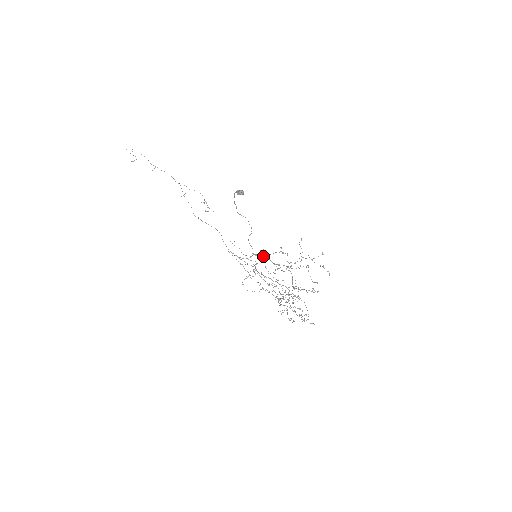
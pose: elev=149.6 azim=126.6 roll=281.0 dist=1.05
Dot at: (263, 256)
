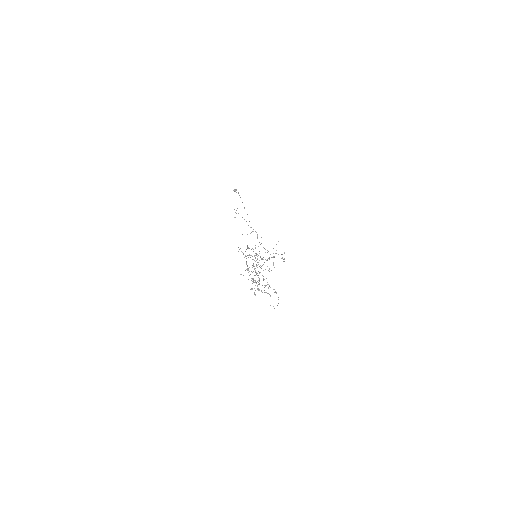
Dot at: occluded
